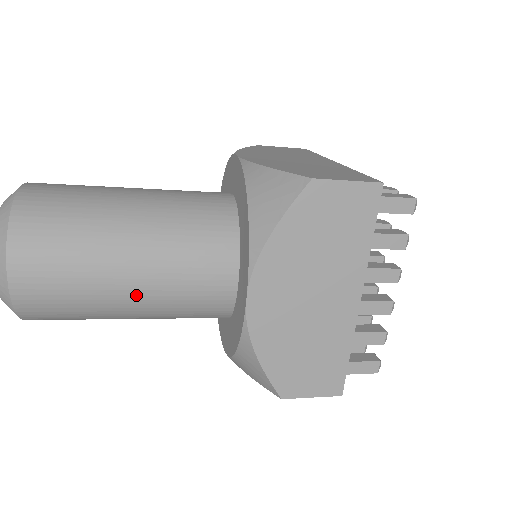
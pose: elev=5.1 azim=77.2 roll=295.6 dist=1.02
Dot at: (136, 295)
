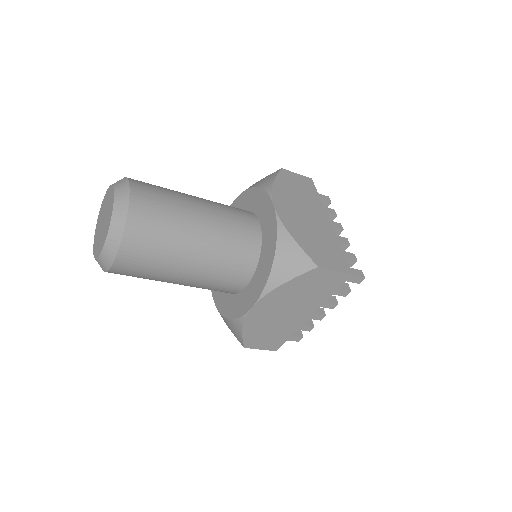
Dot at: (185, 280)
